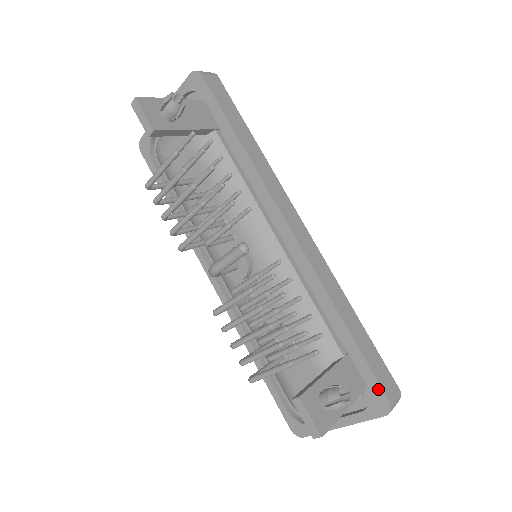
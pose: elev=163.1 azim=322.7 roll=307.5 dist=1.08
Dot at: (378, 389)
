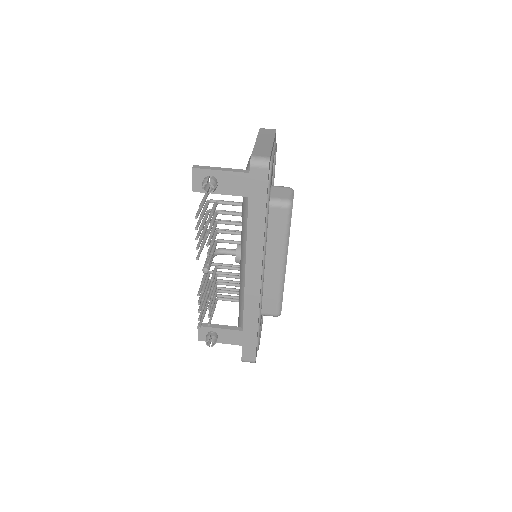
Dot at: (242, 353)
